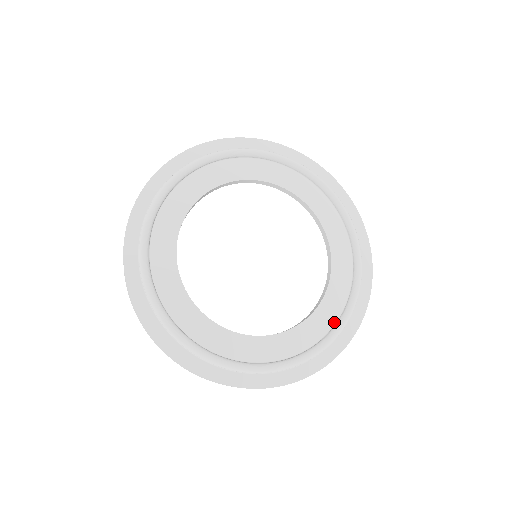
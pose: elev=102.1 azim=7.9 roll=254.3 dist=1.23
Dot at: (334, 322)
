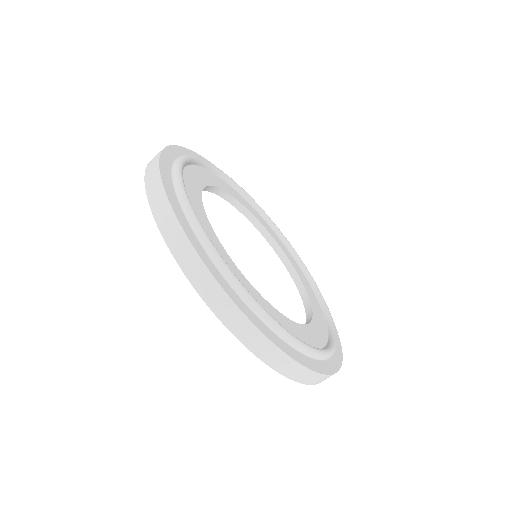
Dot at: (323, 345)
